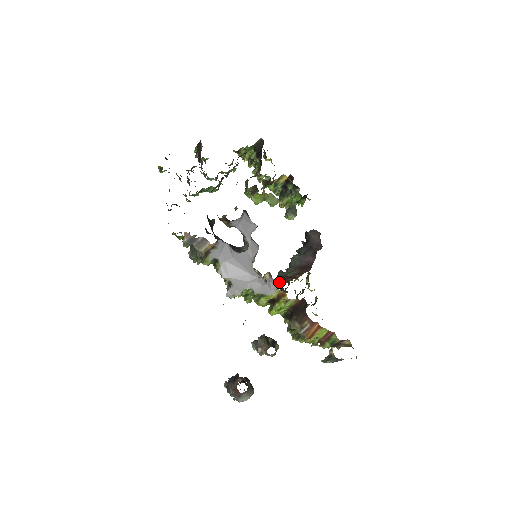
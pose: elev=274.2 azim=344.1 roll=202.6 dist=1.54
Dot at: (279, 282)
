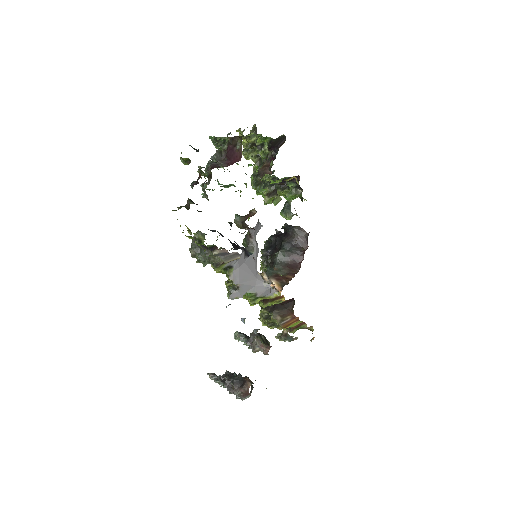
Dot at: (275, 283)
